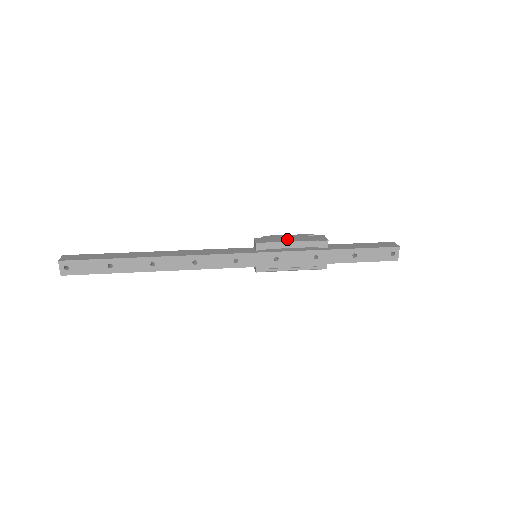
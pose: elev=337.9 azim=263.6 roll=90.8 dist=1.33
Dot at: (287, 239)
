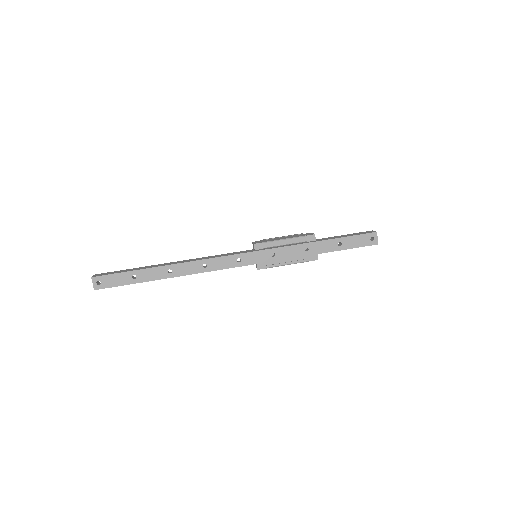
Dot at: (280, 238)
